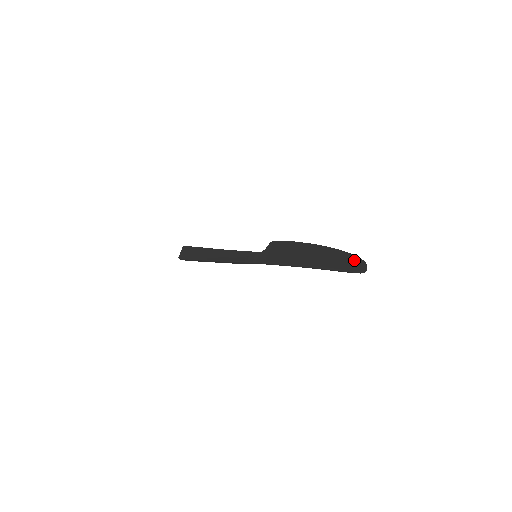
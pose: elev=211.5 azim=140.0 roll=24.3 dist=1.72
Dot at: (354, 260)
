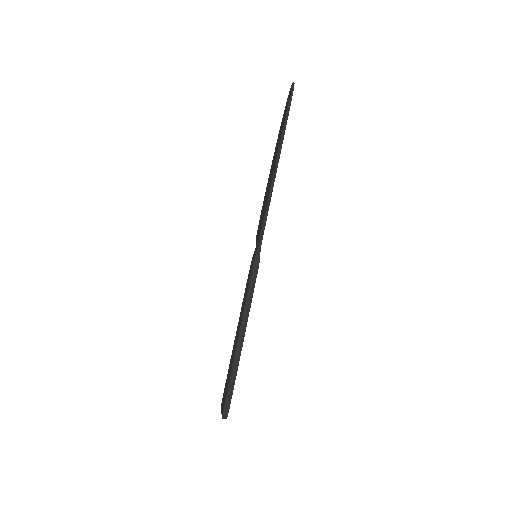
Dot at: (286, 103)
